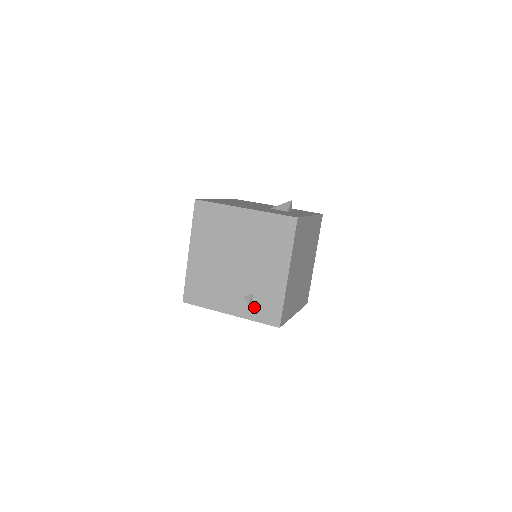
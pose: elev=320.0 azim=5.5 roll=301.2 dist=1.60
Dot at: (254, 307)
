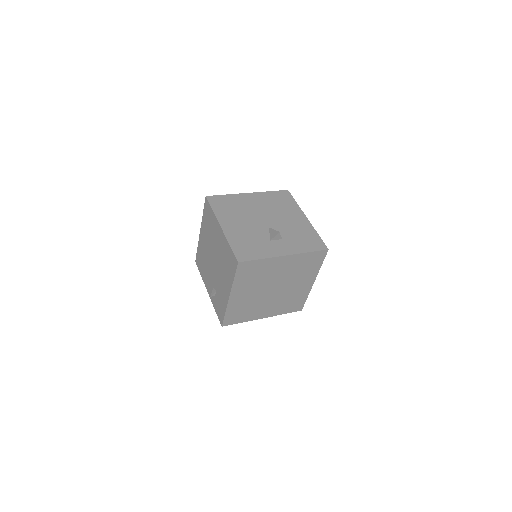
Dot at: (216, 300)
